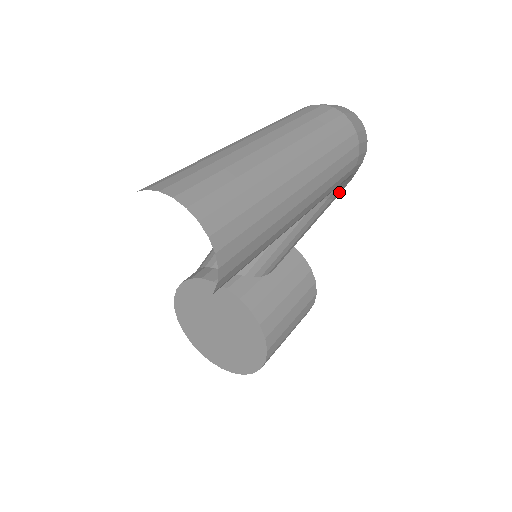
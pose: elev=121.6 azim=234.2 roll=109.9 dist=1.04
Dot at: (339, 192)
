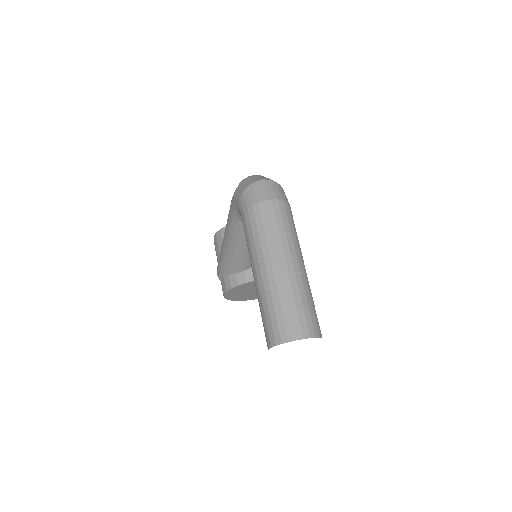
Dot at: occluded
